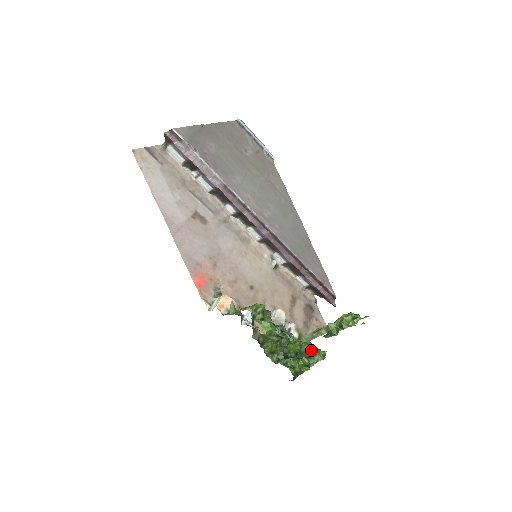
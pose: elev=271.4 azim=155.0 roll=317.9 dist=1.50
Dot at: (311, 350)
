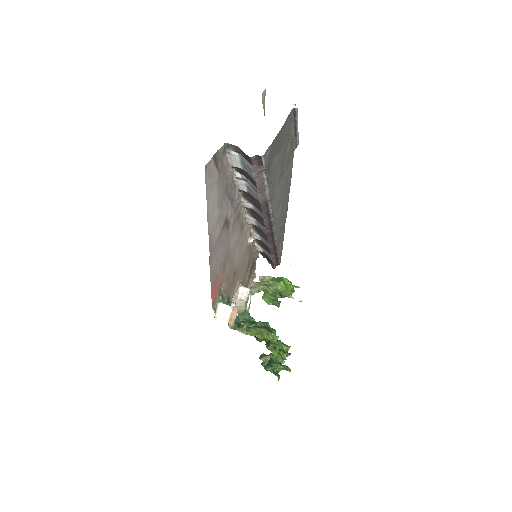
Dot at: (280, 345)
